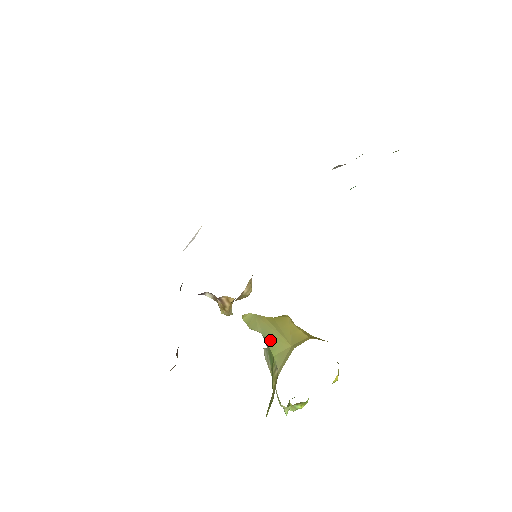
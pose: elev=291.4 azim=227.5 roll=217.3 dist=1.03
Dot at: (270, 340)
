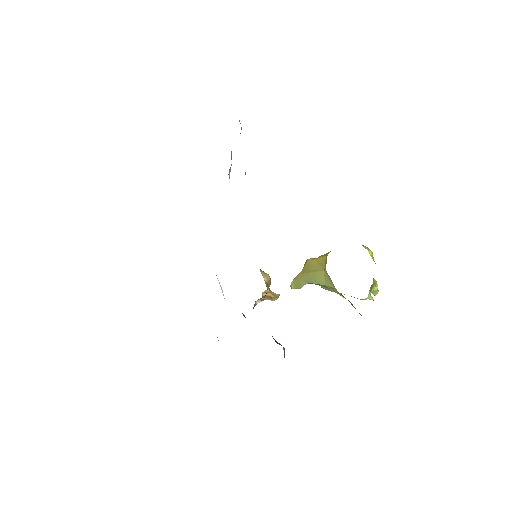
Dot at: (314, 281)
